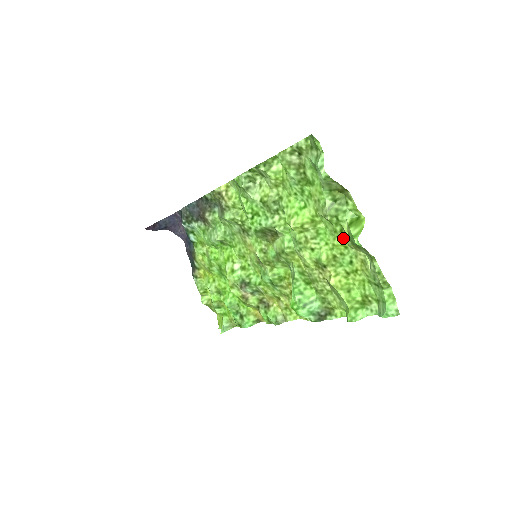
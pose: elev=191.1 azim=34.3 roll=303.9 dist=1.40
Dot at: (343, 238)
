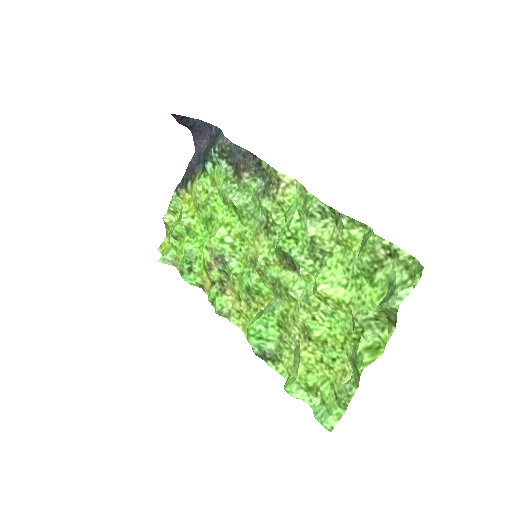
Dot at: (349, 343)
